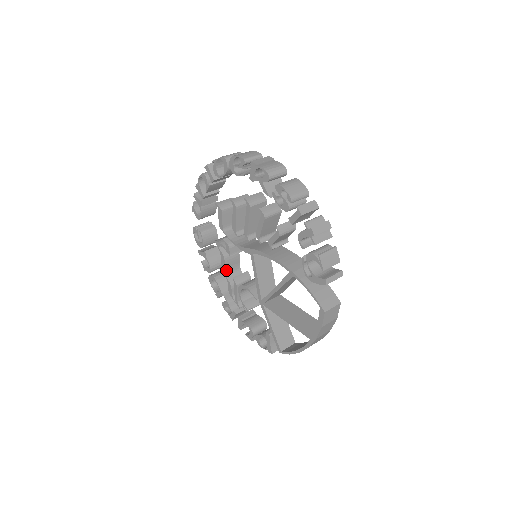
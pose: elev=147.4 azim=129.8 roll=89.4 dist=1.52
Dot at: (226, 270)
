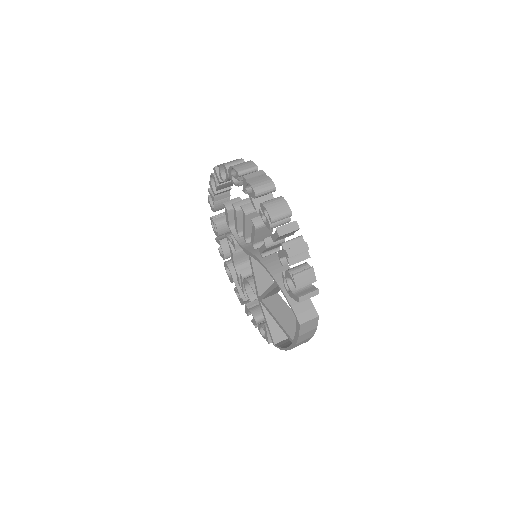
Dot at: (235, 262)
